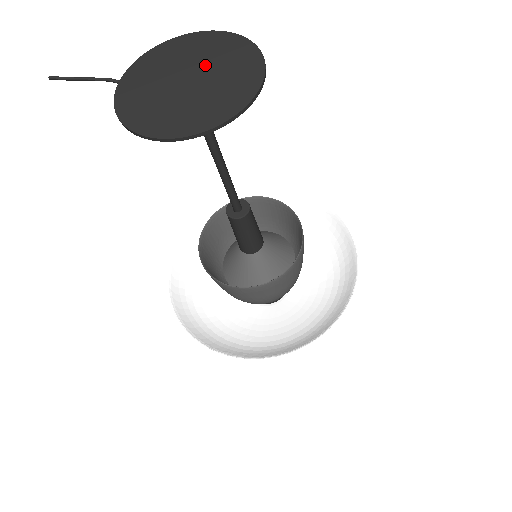
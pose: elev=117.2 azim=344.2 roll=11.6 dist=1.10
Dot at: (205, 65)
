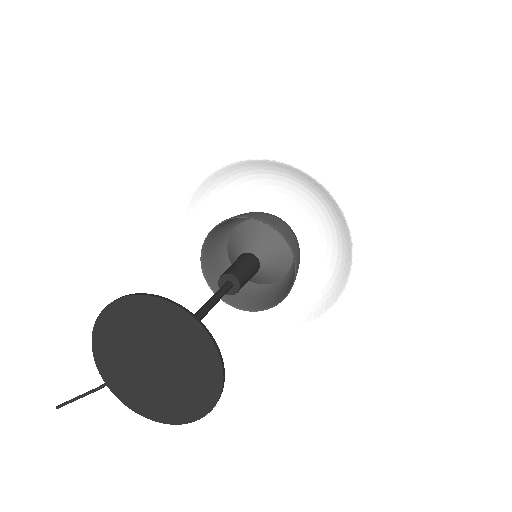
Dot at: (150, 342)
